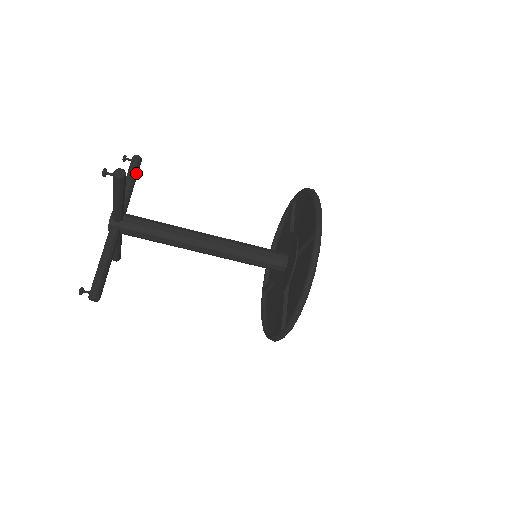
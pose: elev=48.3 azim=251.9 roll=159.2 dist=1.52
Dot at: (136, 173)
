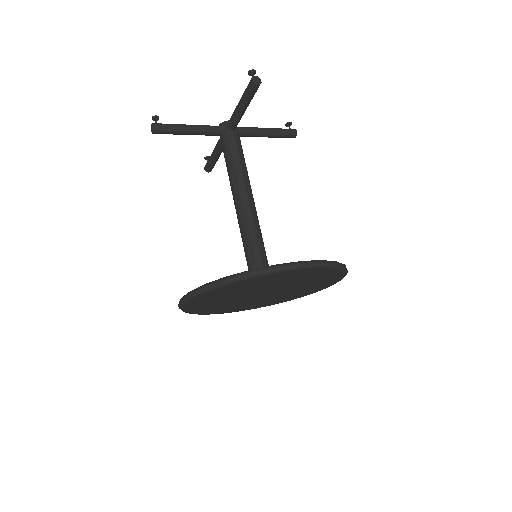
Dot at: occluded
